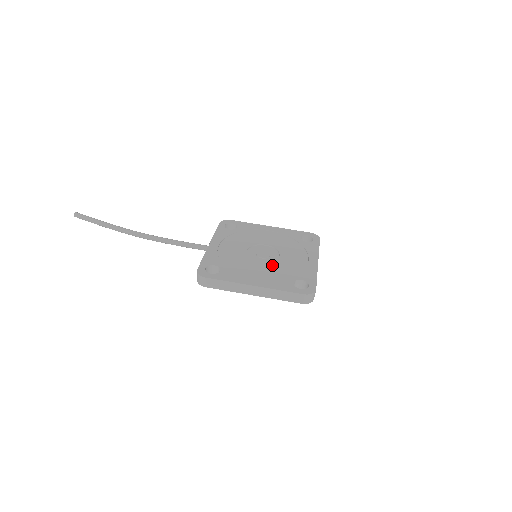
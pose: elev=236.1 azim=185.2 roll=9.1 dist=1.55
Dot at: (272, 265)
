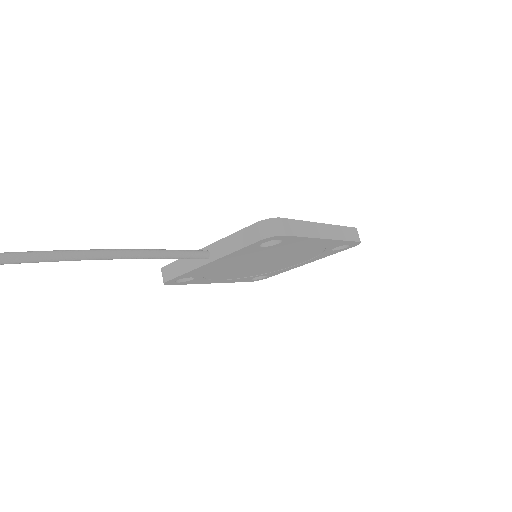
Dot at: occluded
